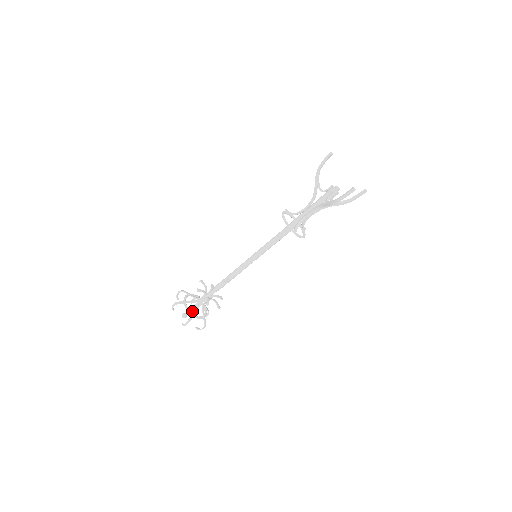
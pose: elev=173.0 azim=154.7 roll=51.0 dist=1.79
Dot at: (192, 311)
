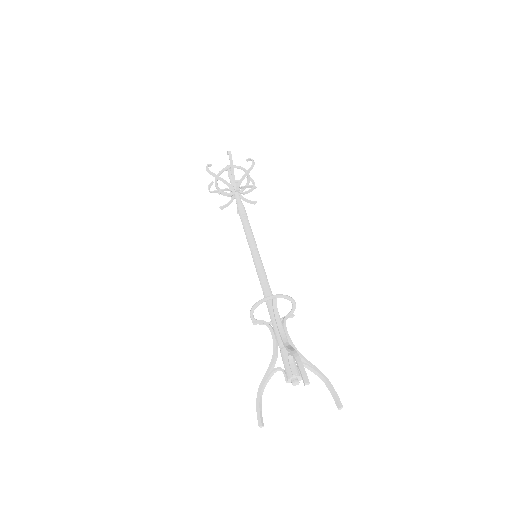
Dot at: occluded
